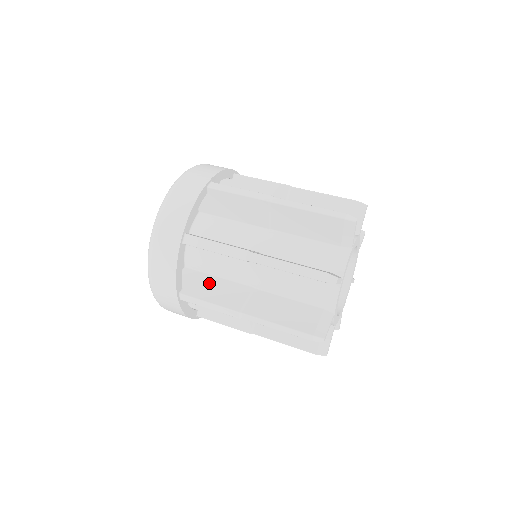
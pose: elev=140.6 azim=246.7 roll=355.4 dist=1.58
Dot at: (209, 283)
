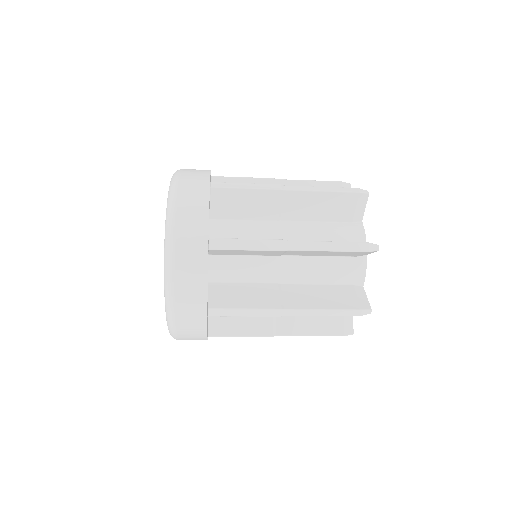
Dot at: (232, 291)
